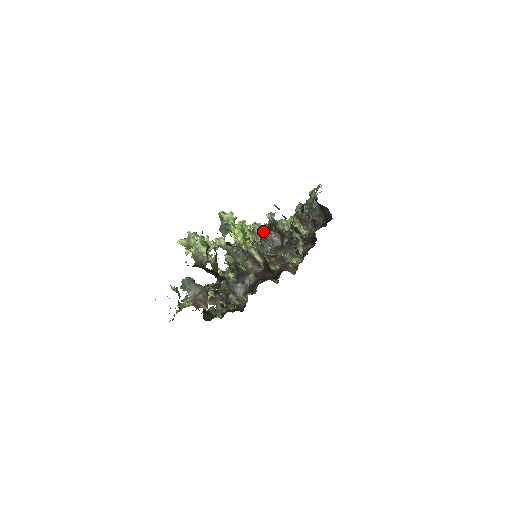
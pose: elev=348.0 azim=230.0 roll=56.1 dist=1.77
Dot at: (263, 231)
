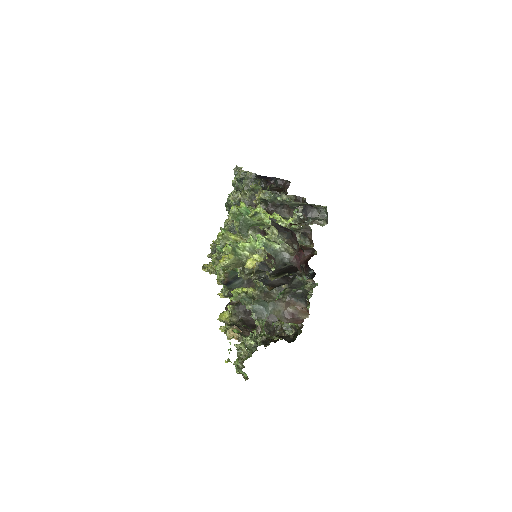
Dot at: occluded
